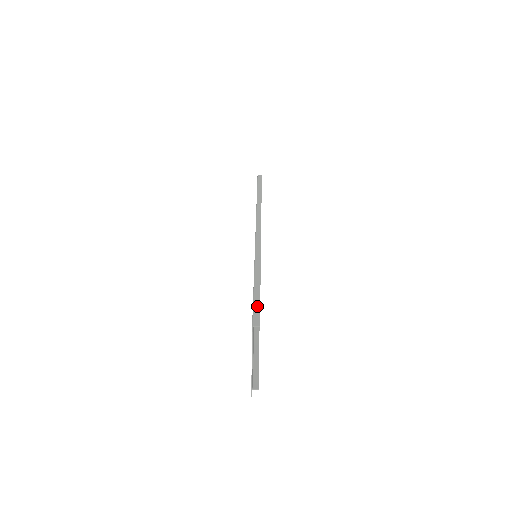
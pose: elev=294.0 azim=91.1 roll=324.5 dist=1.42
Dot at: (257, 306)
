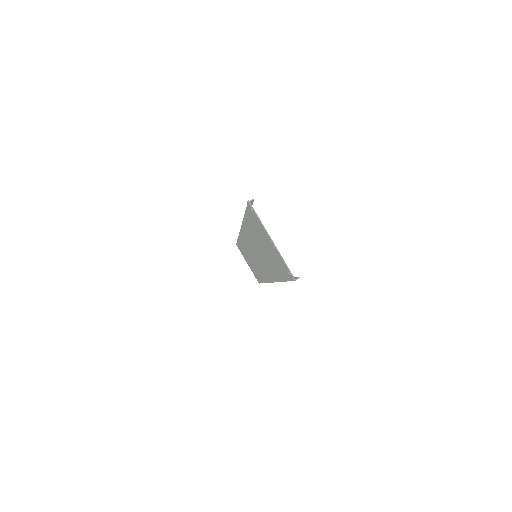
Dot at: occluded
